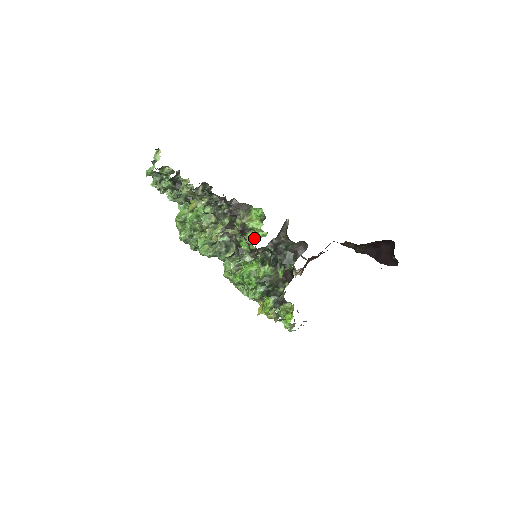
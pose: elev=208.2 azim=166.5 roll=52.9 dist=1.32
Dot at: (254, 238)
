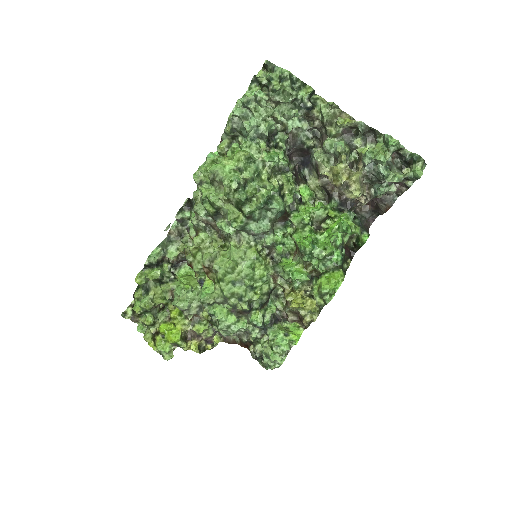
Dot at: occluded
